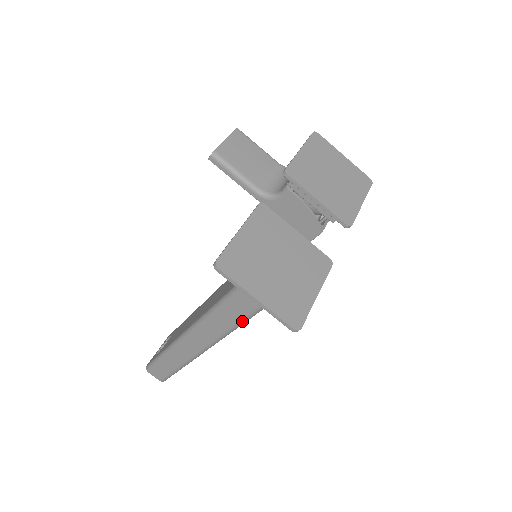
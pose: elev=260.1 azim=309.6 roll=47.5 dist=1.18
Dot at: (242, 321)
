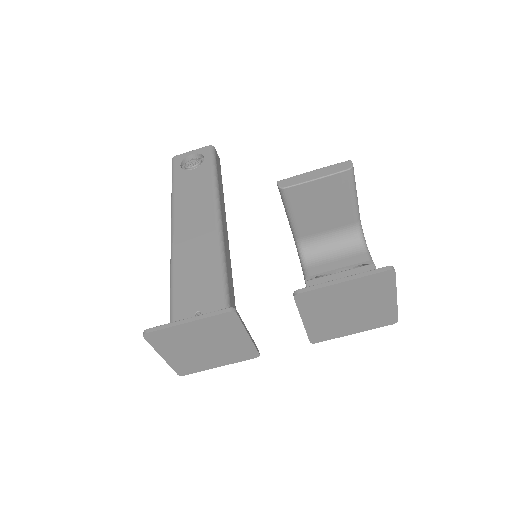
Dot at: occluded
